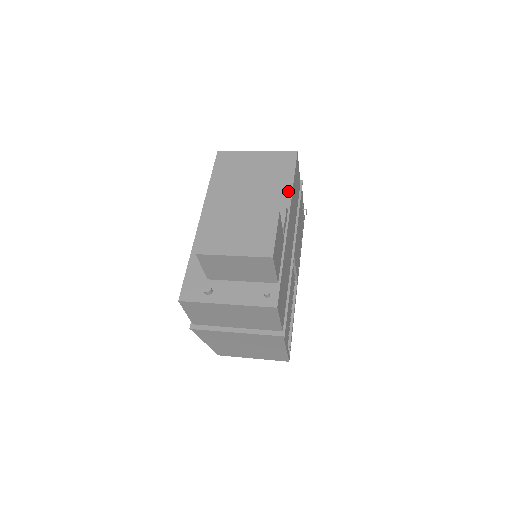
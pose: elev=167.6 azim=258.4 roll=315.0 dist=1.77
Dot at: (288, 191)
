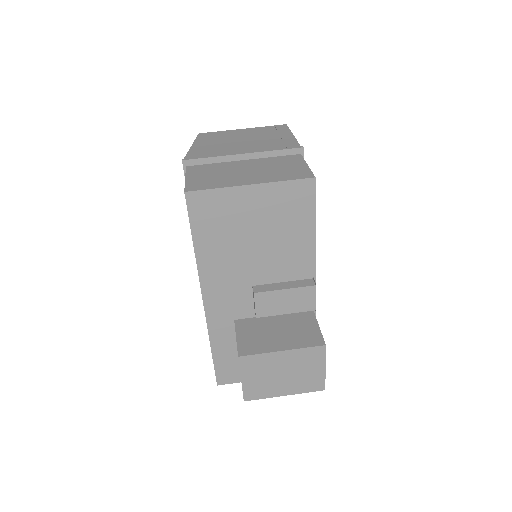
Dot at: (310, 249)
